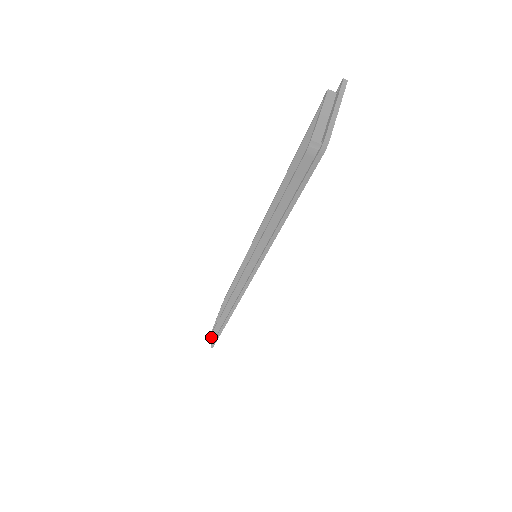
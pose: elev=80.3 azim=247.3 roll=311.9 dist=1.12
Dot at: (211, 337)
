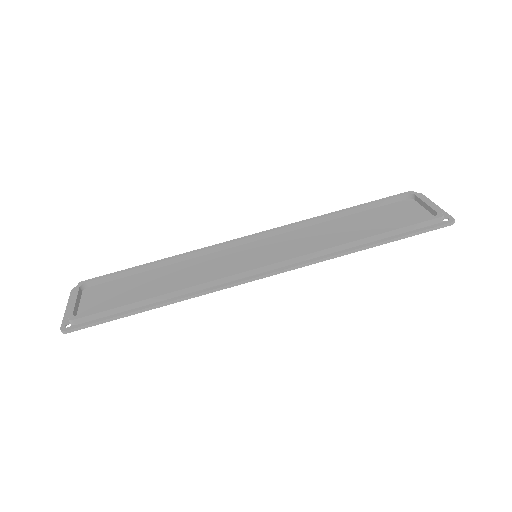
Dot at: (87, 317)
